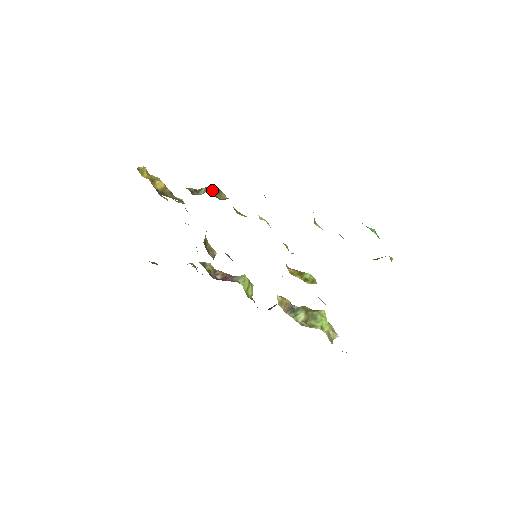
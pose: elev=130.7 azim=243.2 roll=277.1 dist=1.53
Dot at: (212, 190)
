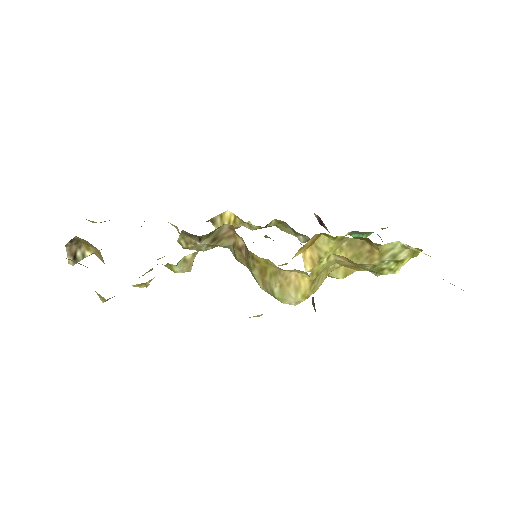
Dot at: occluded
